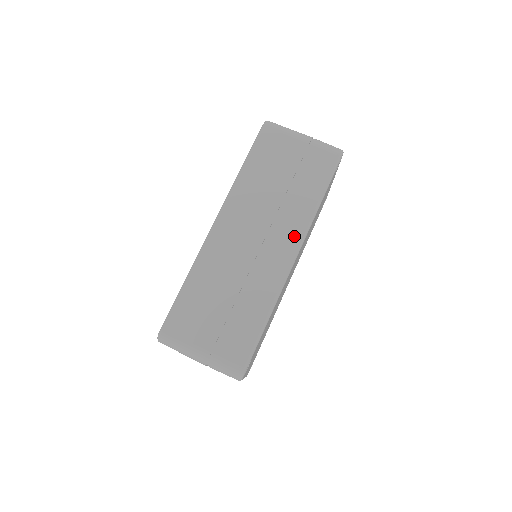
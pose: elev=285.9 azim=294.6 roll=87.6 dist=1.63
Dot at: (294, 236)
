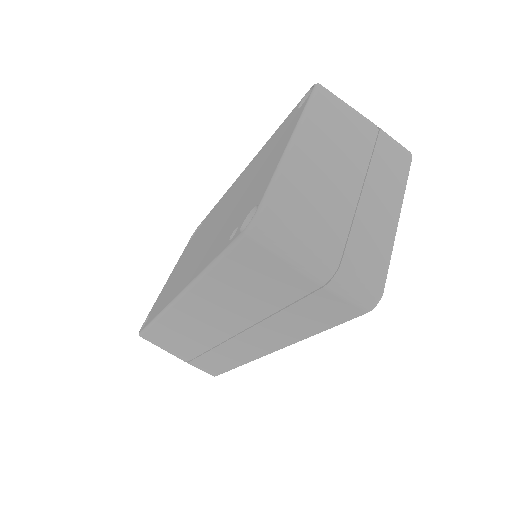
Dot at: (272, 343)
